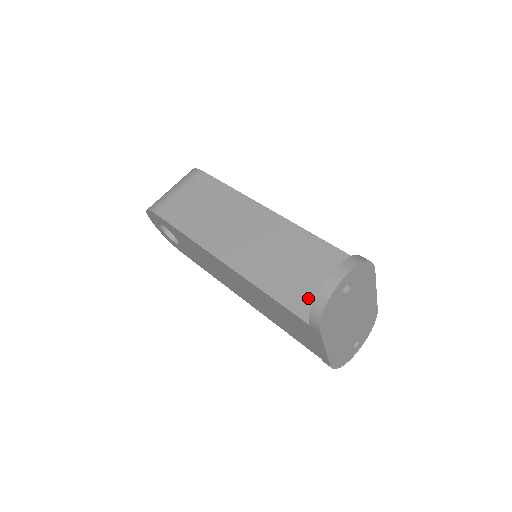
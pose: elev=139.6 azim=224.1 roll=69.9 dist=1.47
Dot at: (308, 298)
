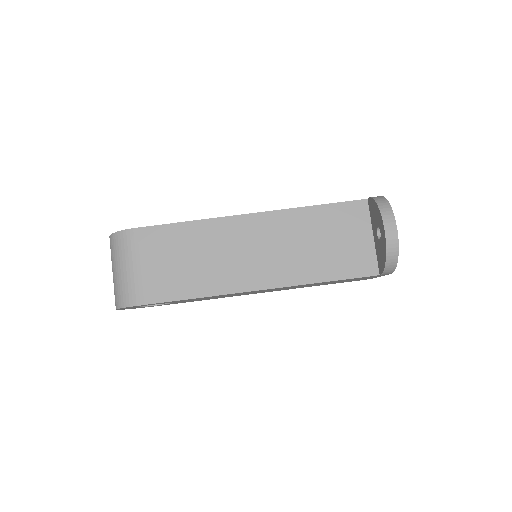
Dot at: (358, 258)
